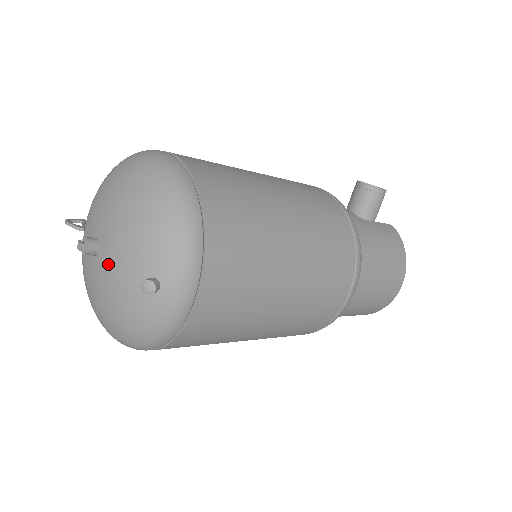
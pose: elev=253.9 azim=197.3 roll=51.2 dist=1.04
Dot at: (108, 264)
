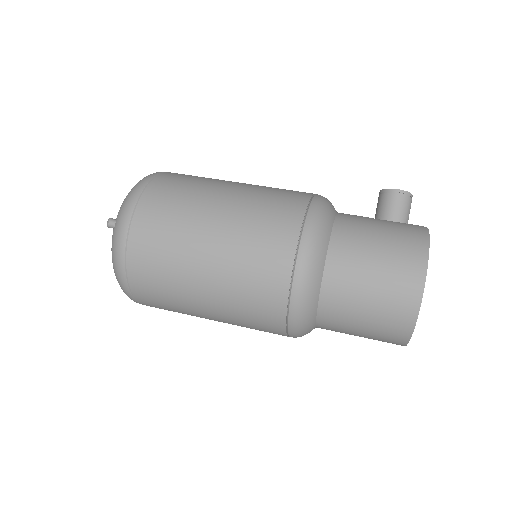
Dot at: occluded
